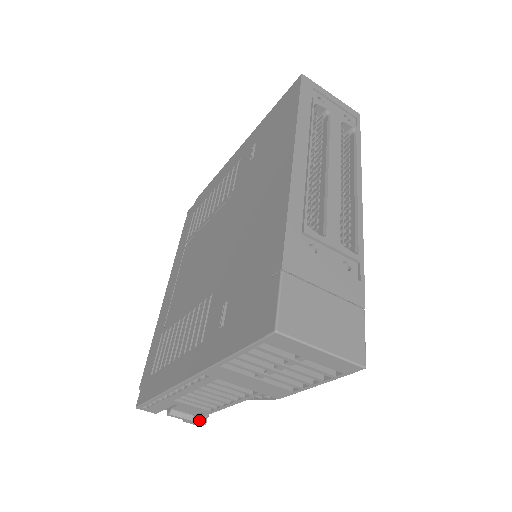
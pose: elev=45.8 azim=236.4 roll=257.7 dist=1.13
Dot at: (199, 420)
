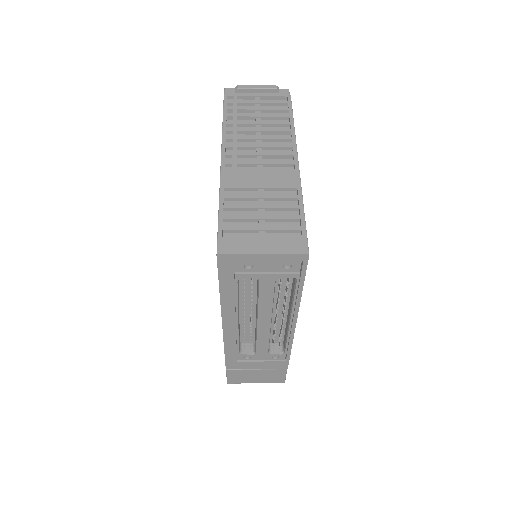
Dot at: occluded
